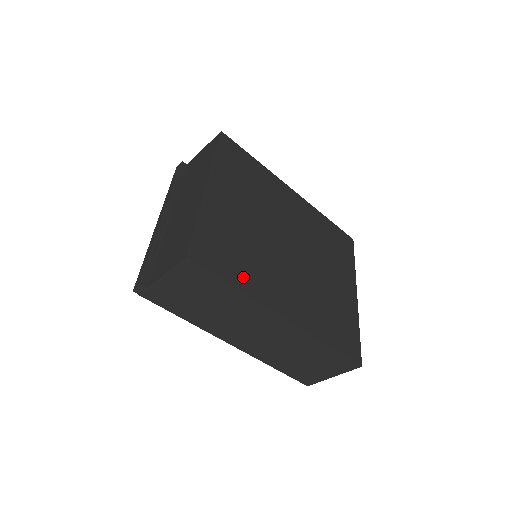
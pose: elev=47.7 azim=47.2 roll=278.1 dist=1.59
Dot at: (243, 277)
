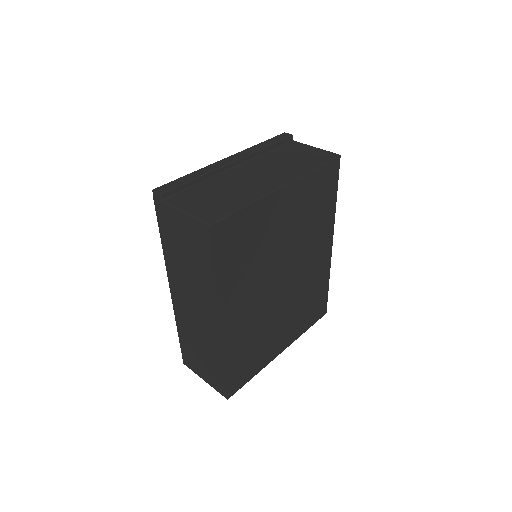
Dot at: (228, 273)
